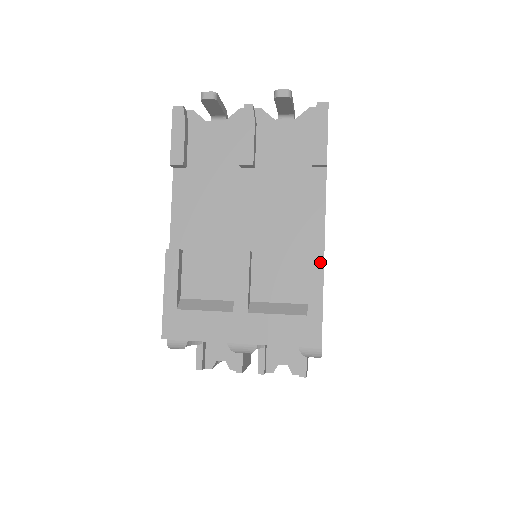
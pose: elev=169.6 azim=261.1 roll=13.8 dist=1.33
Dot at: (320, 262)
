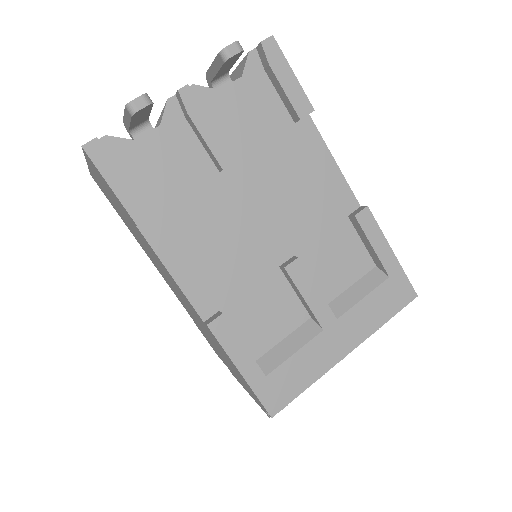
Dot at: (369, 218)
